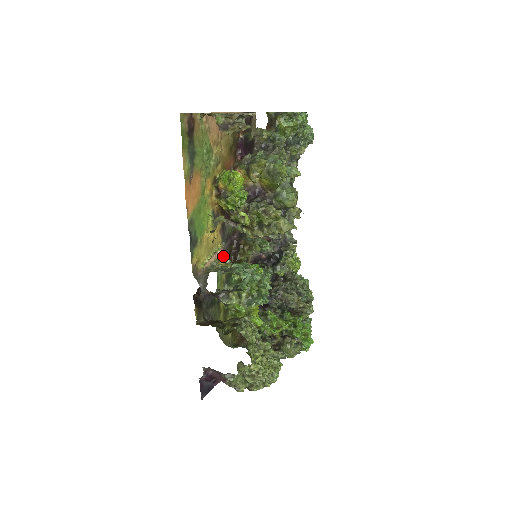
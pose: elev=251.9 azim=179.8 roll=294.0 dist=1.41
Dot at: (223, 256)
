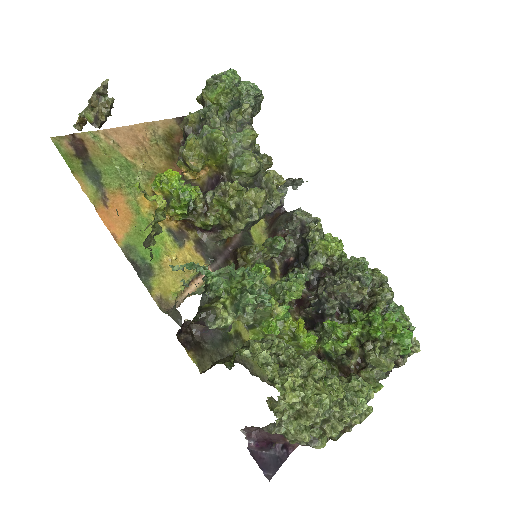
Dot at: occluded
